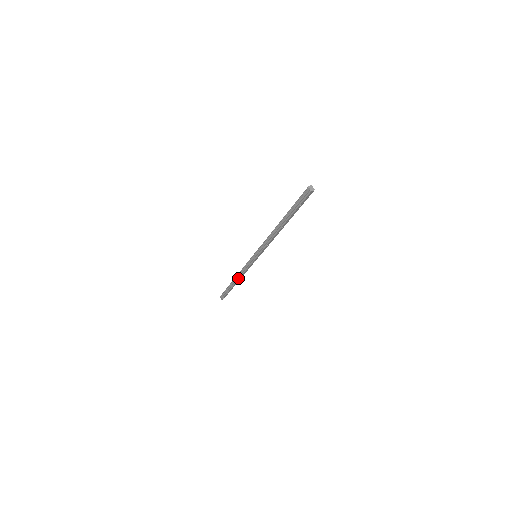
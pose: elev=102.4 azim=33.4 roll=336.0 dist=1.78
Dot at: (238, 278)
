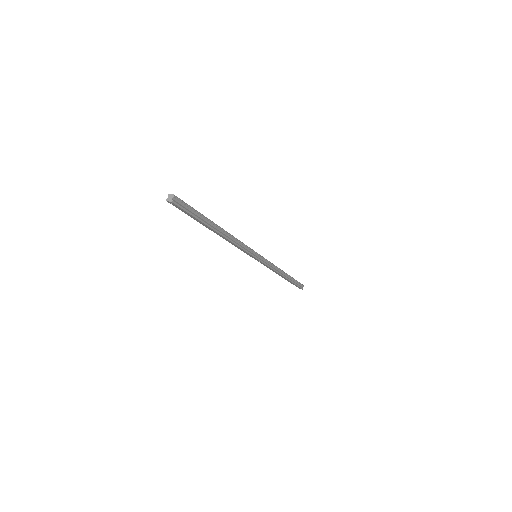
Dot at: occluded
